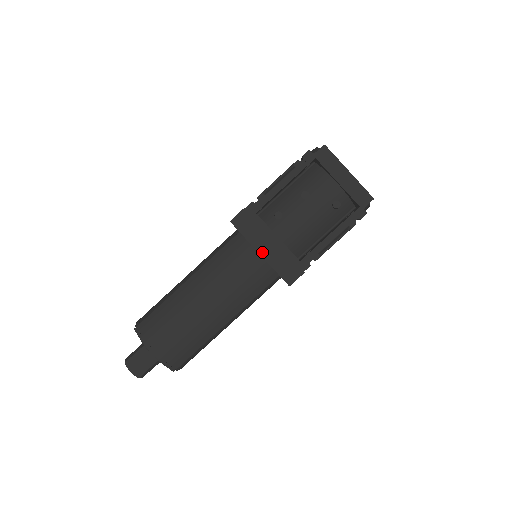
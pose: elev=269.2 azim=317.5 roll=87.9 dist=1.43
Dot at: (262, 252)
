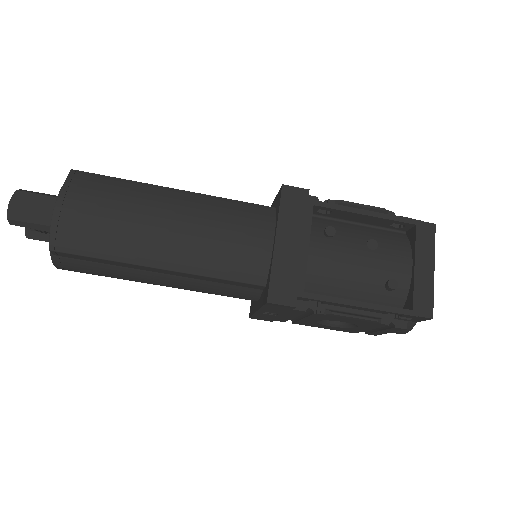
Dot at: (279, 242)
